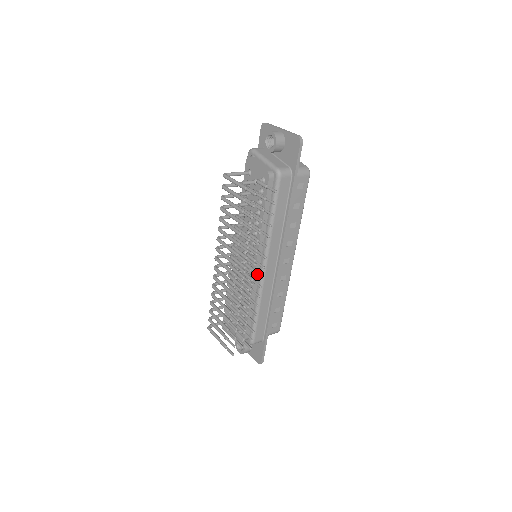
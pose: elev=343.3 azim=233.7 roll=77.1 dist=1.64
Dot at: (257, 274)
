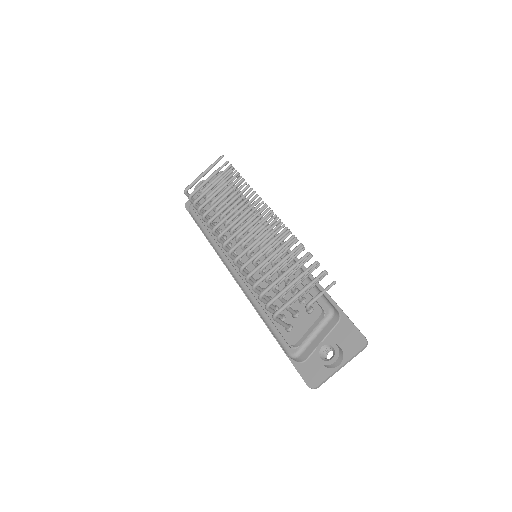
Dot at: (271, 222)
